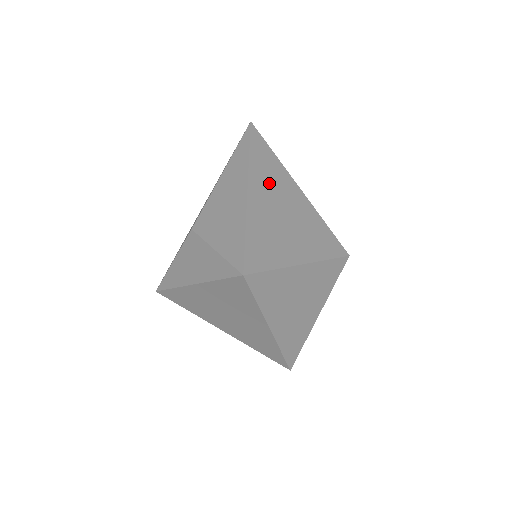
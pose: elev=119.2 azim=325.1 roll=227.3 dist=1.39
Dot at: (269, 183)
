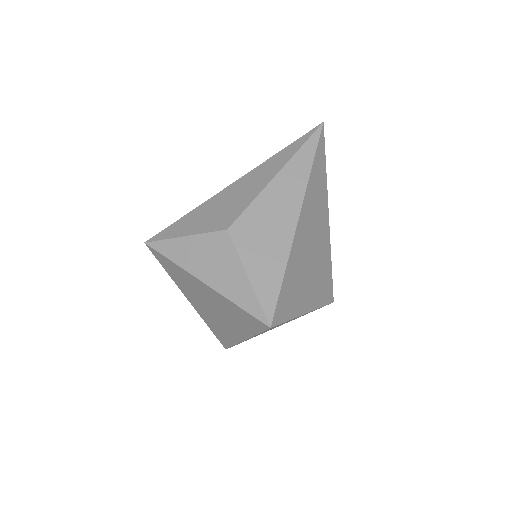
Dot at: (313, 213)
